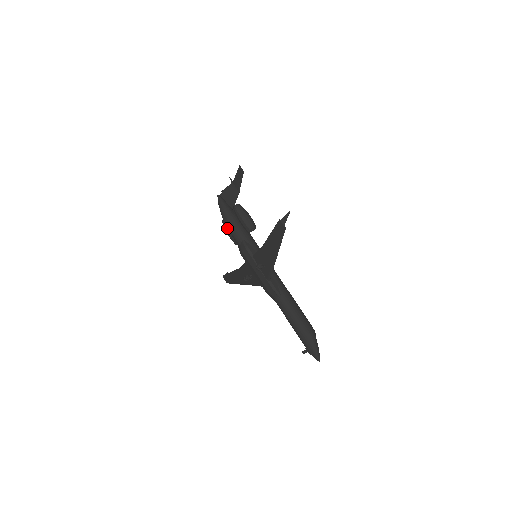
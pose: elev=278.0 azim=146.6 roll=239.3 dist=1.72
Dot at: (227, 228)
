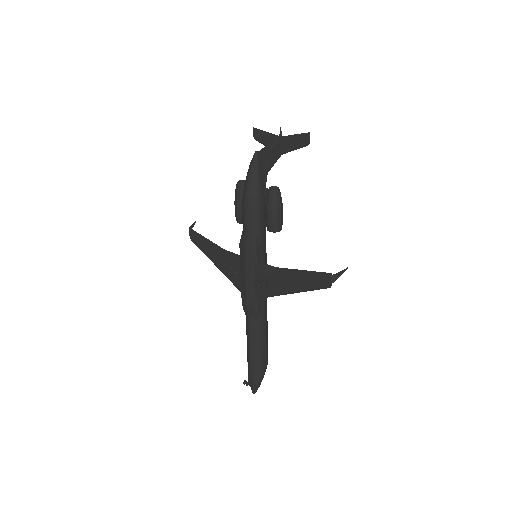
Dot at: (243, 206)
